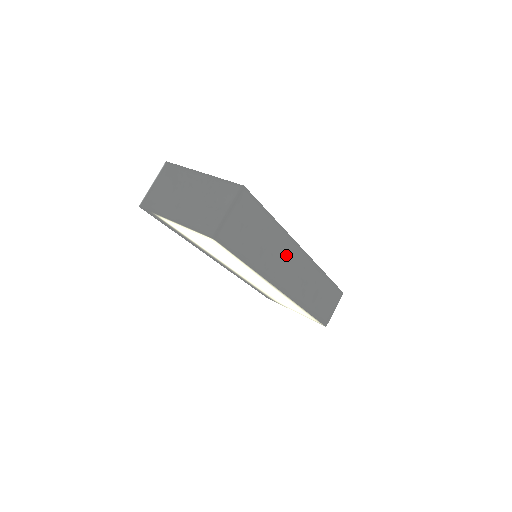
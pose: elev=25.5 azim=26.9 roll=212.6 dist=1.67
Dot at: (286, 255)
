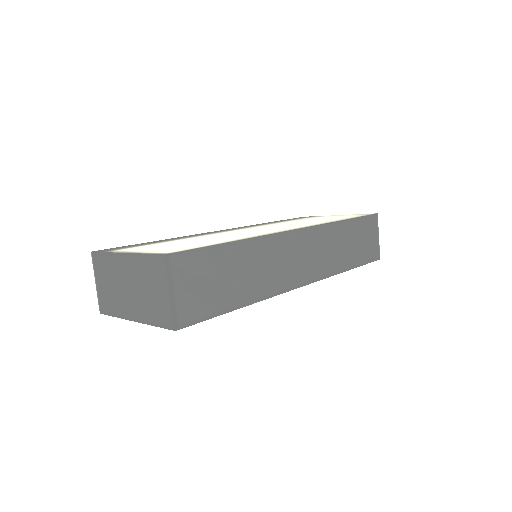
Dot at: (278, 255)
